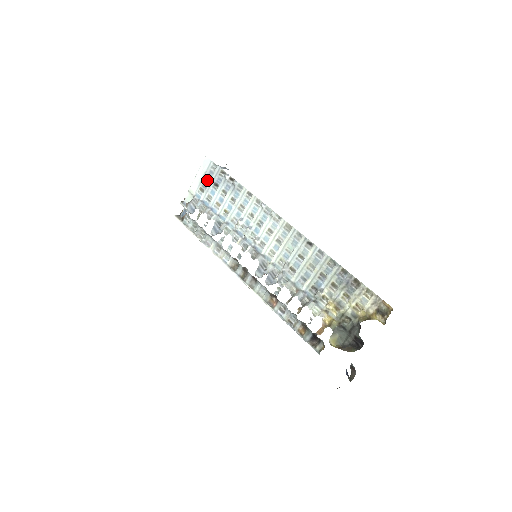
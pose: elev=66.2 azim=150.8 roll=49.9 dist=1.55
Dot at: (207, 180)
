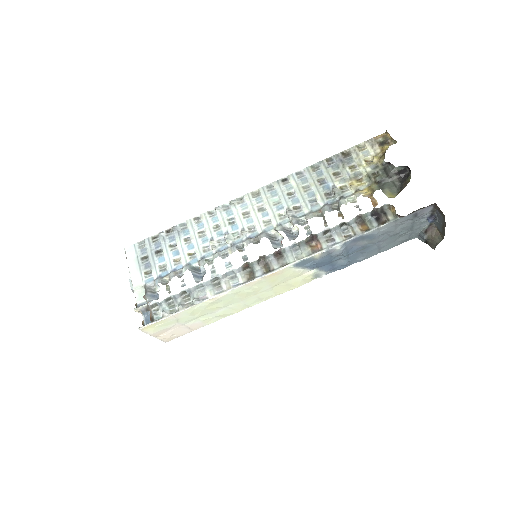
Dot at: (145, 260)
